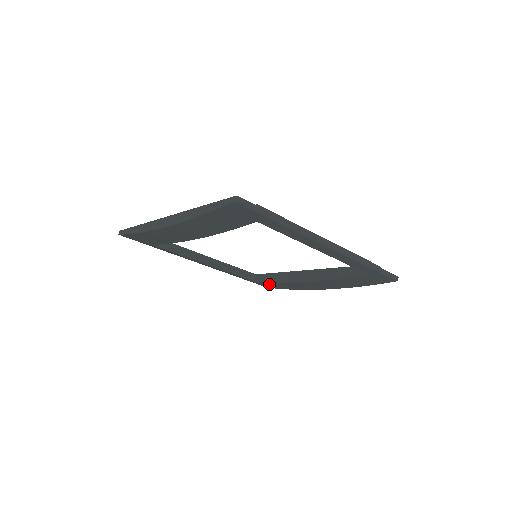
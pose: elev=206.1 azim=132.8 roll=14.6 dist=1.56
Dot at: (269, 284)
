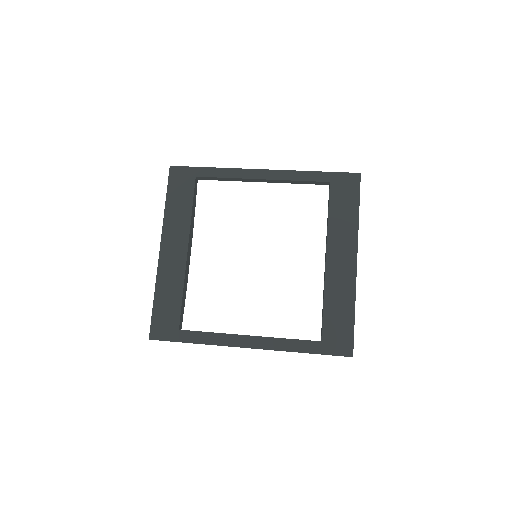
Dot at: occluded
